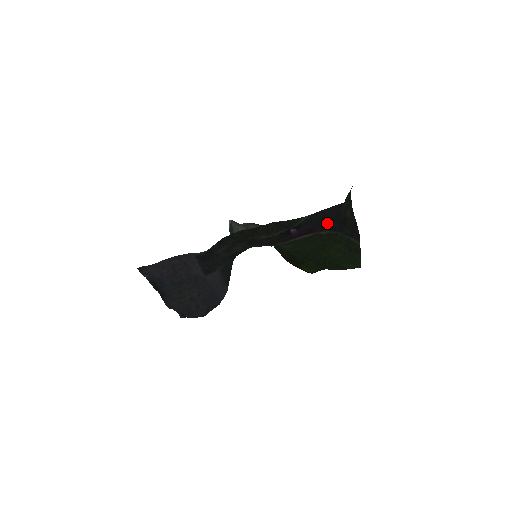
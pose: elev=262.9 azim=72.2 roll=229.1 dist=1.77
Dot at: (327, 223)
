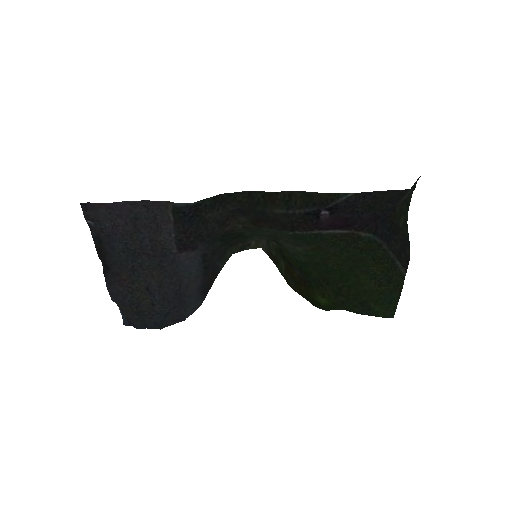
Dot at: (373, 220)
